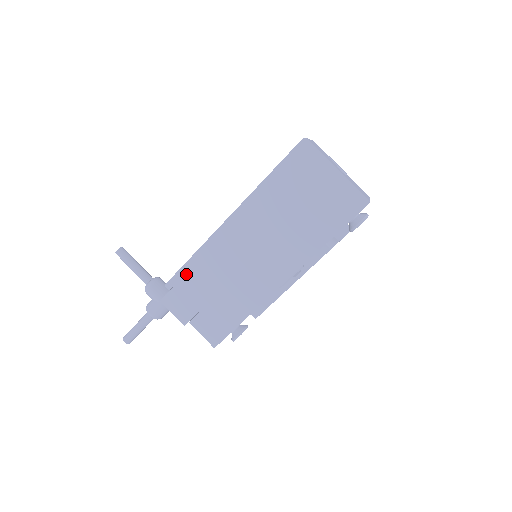
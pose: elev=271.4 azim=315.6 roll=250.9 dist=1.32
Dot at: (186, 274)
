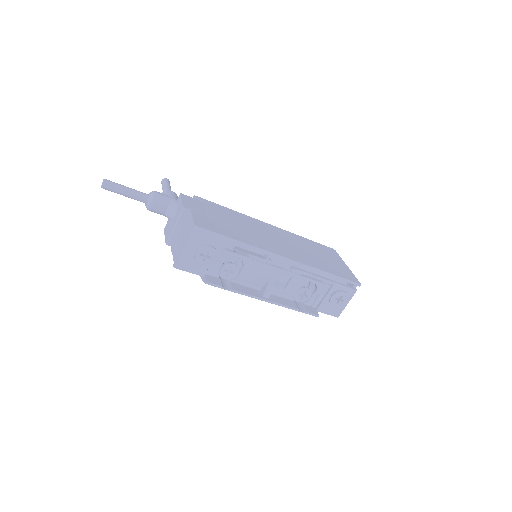
Dot at: (216, 206)
